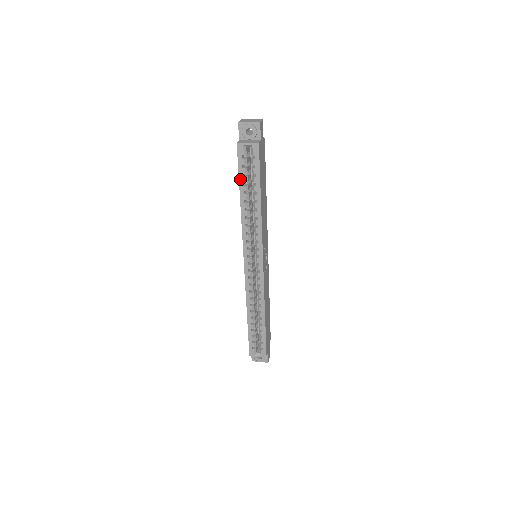
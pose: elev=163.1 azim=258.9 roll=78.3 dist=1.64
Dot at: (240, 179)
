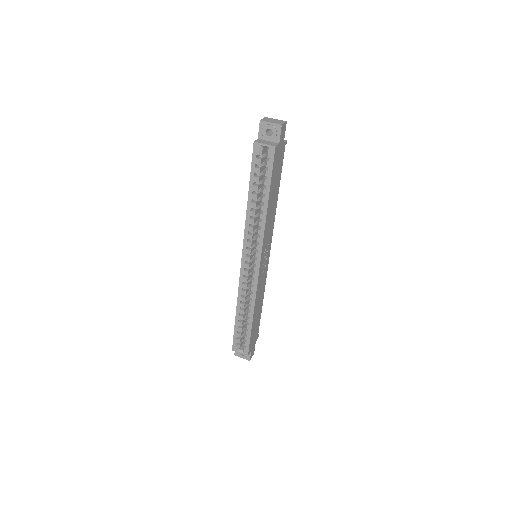
Dot at: (251, 178)
